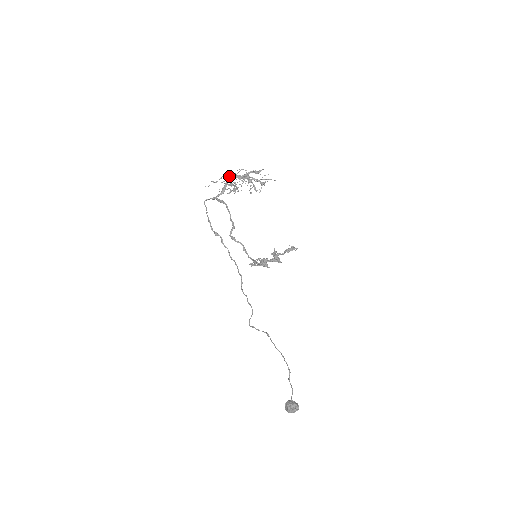
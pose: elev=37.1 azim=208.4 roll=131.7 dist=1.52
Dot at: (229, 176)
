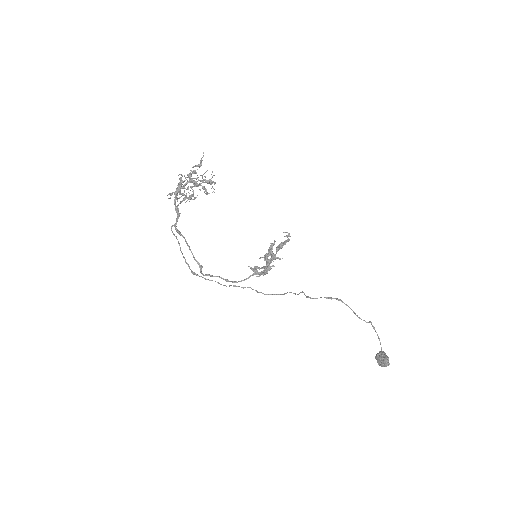
Dot at: (173, 192)
